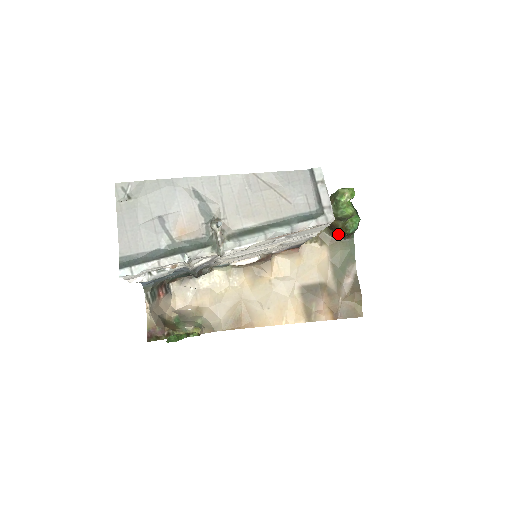
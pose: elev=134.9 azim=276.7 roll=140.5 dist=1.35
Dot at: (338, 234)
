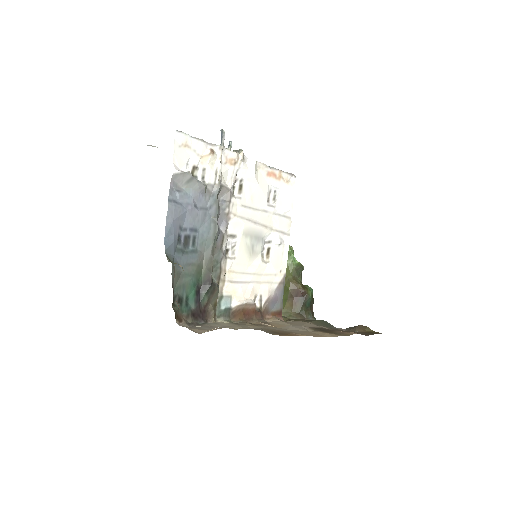
Dot at: (303, 311)
